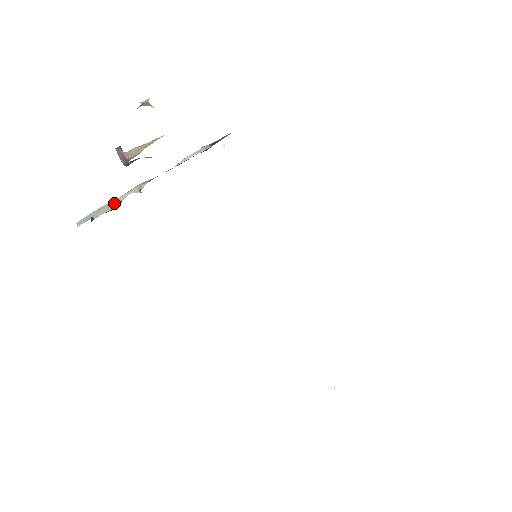
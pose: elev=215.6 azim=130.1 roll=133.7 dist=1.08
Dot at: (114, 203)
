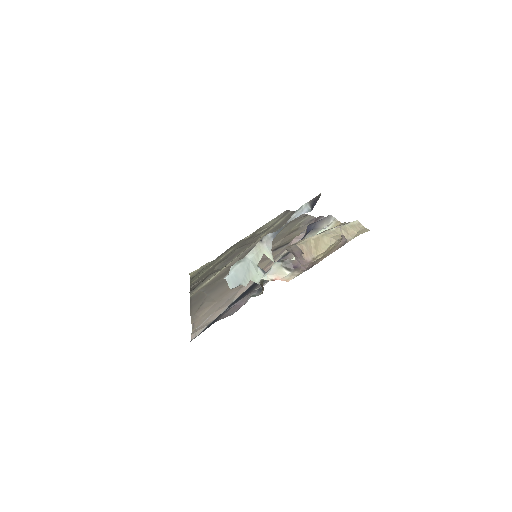
Dot at: (255, 265)
